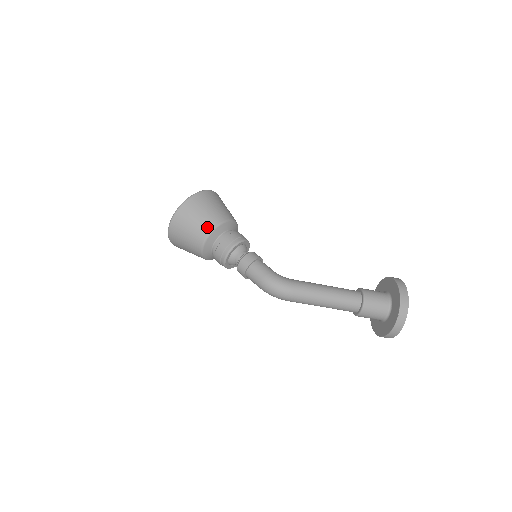
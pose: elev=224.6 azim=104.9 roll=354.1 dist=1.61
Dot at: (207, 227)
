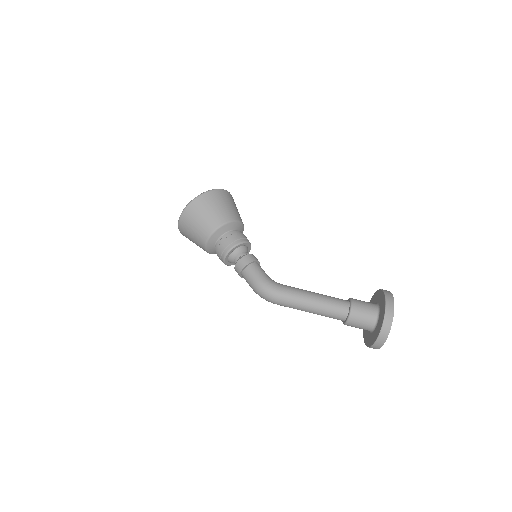
Dot at: (210, 227)
